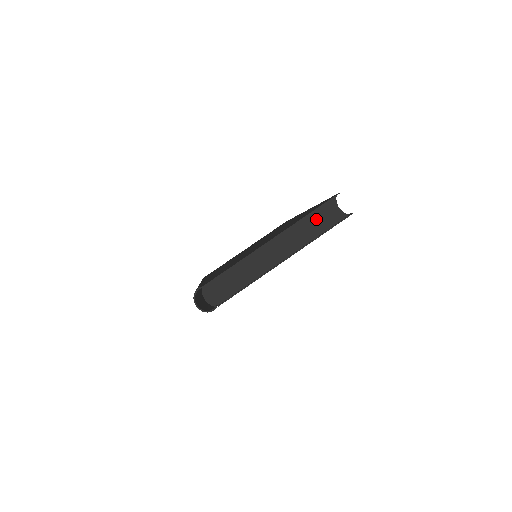
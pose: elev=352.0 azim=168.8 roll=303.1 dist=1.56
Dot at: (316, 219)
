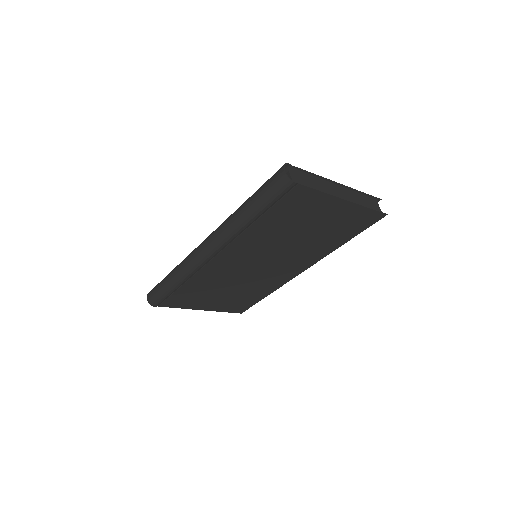
Dot at: (366, 199)
